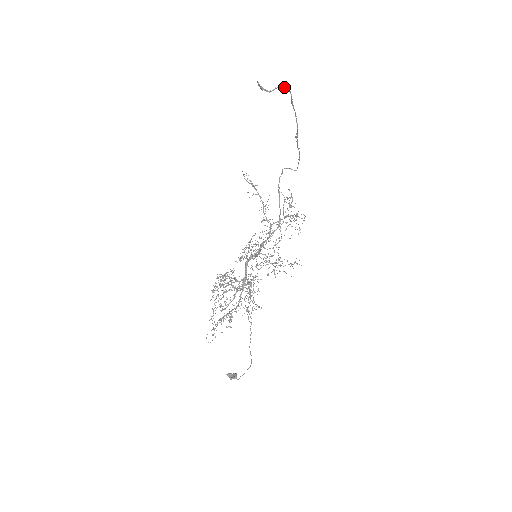
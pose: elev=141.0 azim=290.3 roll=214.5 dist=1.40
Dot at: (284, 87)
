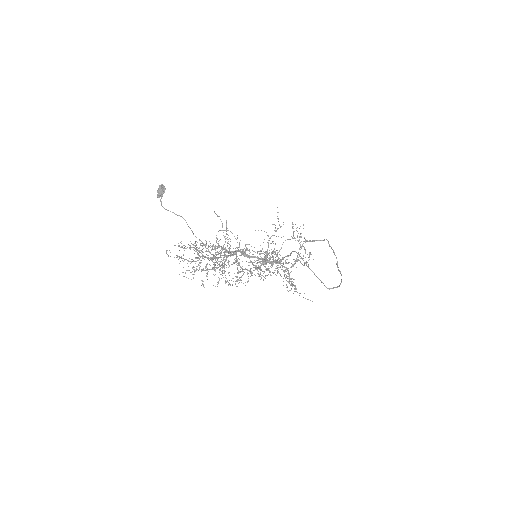
Dot at: (323, 240)
